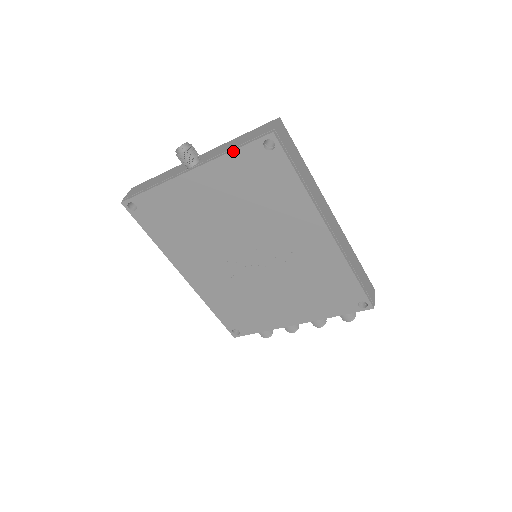
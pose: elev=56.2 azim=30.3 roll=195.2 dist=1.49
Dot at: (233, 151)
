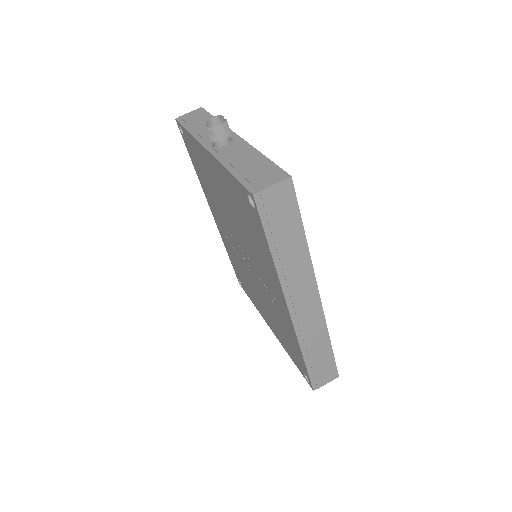
Dot at: (230, 172)
